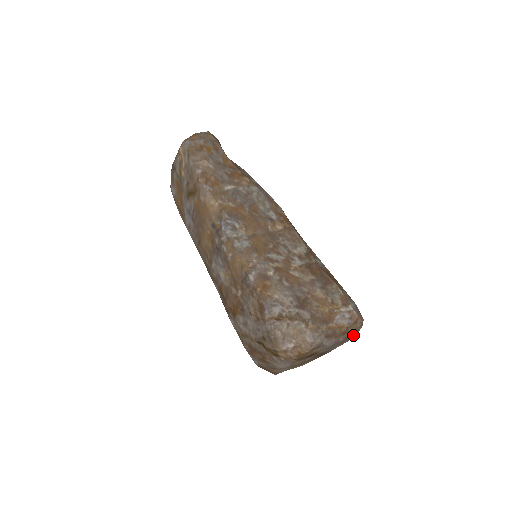
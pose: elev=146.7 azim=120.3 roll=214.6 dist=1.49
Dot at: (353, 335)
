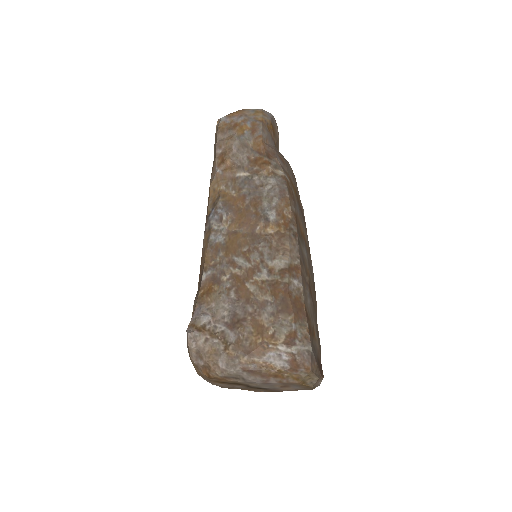
Dot at: (299, 383)
